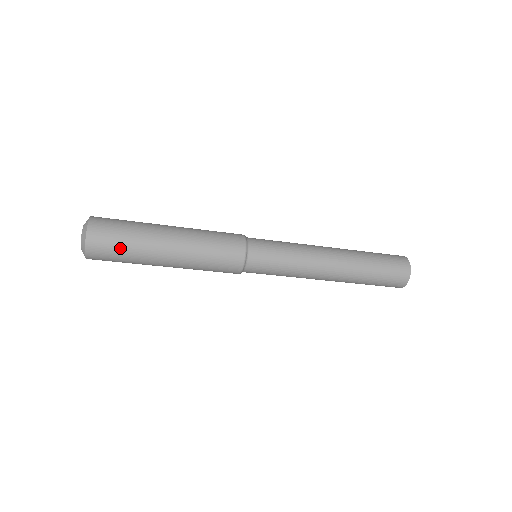
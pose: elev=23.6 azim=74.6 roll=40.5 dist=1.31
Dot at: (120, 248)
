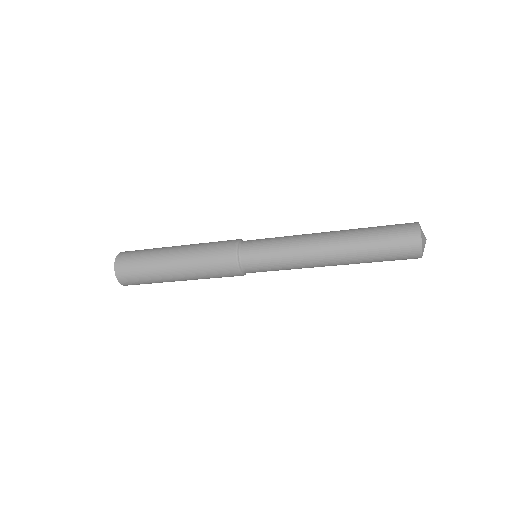
Dot at: (143, 281)
